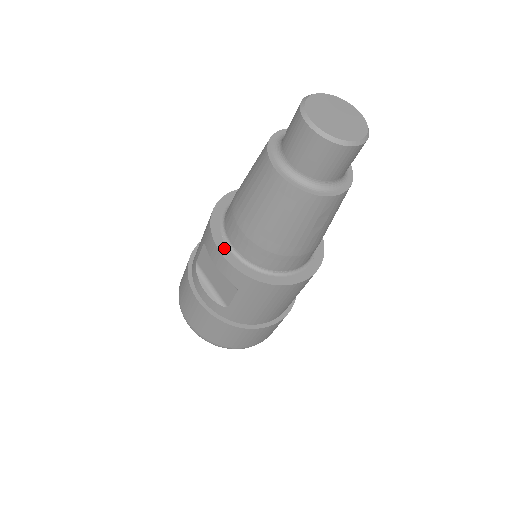
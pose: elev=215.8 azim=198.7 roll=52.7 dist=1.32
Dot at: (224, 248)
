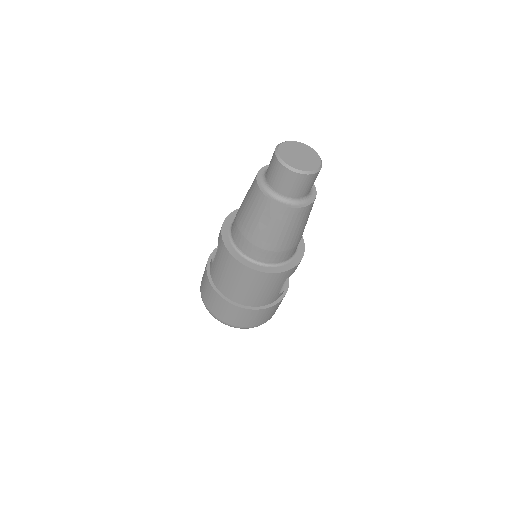
Dot at: (230, 220)
